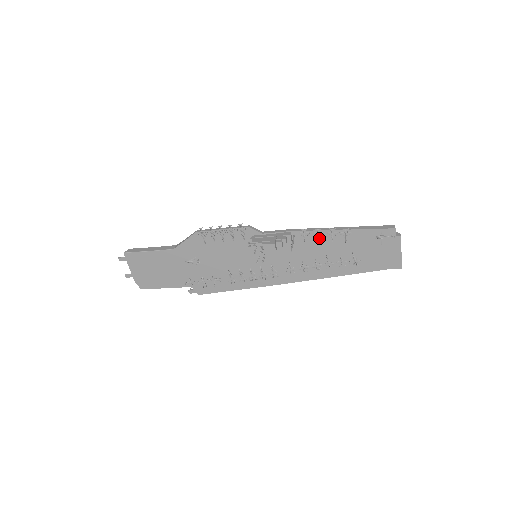
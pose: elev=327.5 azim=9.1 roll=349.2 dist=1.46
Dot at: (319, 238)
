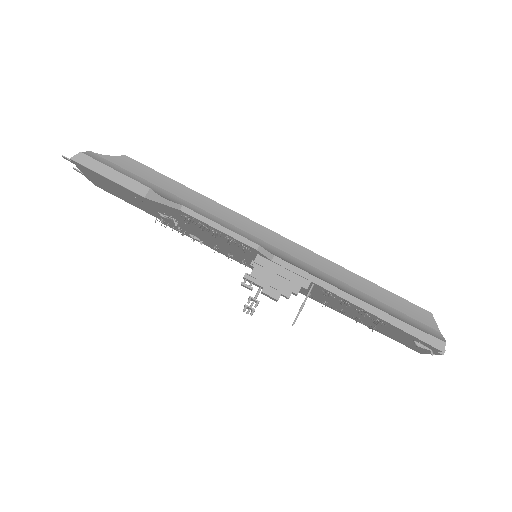
Dot at: occluded
